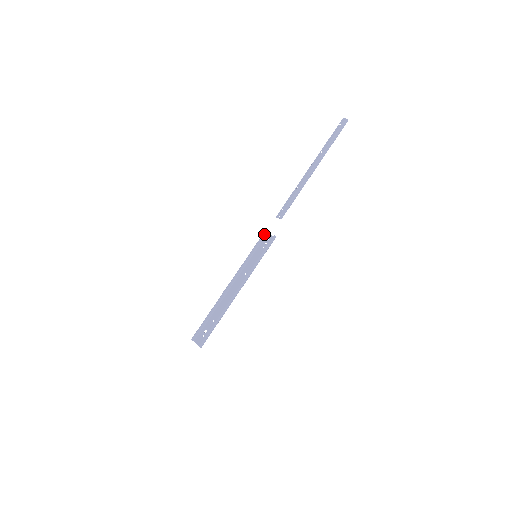
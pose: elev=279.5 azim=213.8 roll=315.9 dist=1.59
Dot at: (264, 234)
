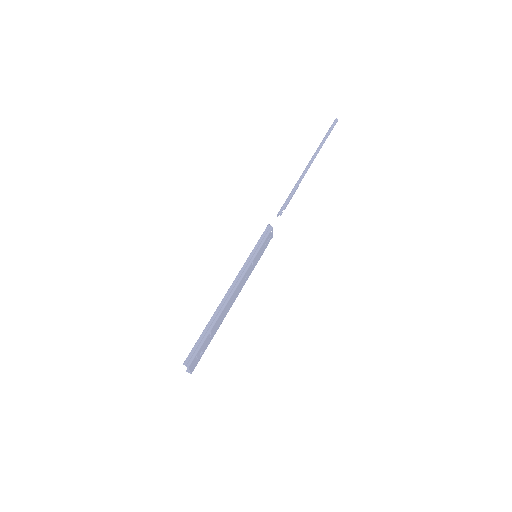
Dot at: occluded
